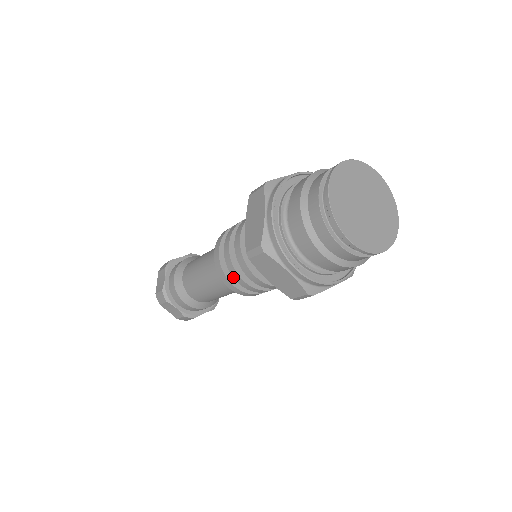
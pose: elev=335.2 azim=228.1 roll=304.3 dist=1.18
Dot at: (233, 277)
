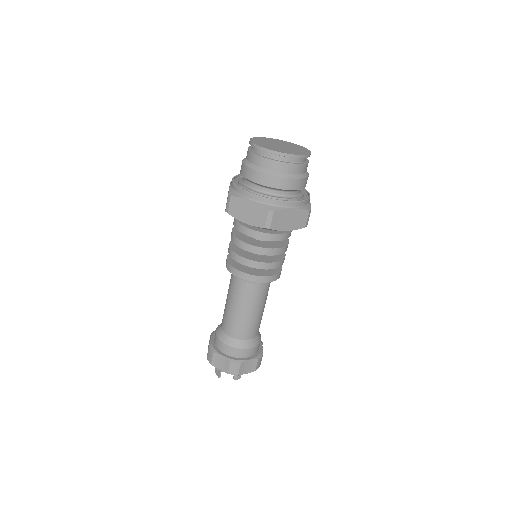
Dot at: (236, 261)
